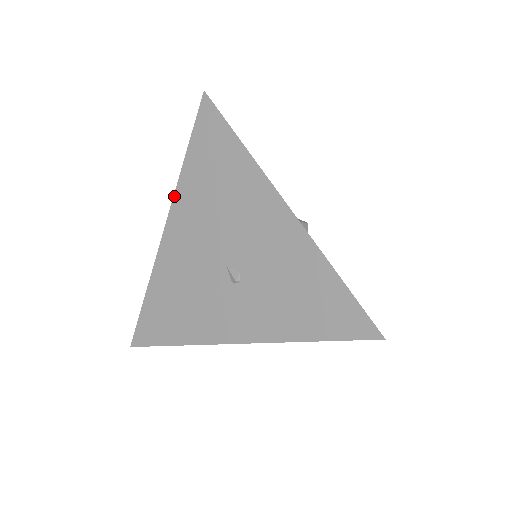
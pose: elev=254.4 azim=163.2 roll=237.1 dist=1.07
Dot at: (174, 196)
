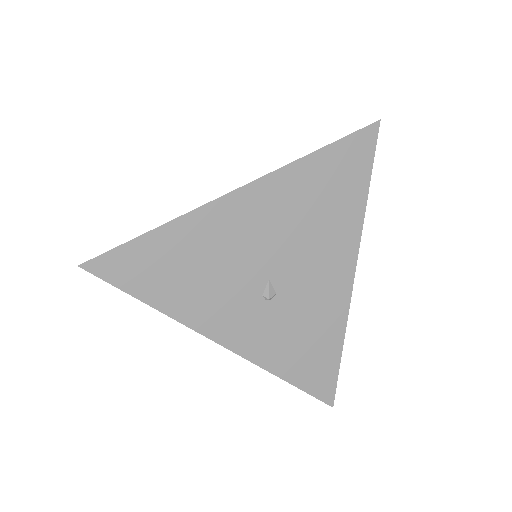
Dot at: (274, 172)
